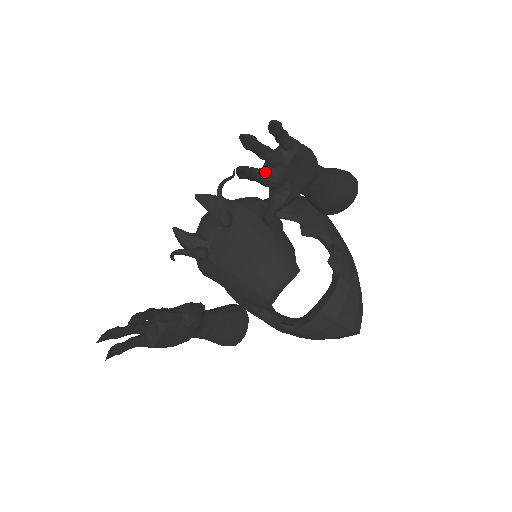
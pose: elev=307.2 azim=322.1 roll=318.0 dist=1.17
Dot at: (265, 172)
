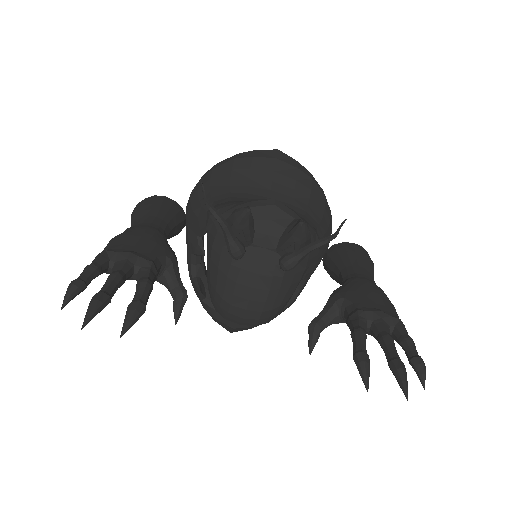
Dot at: occluded
